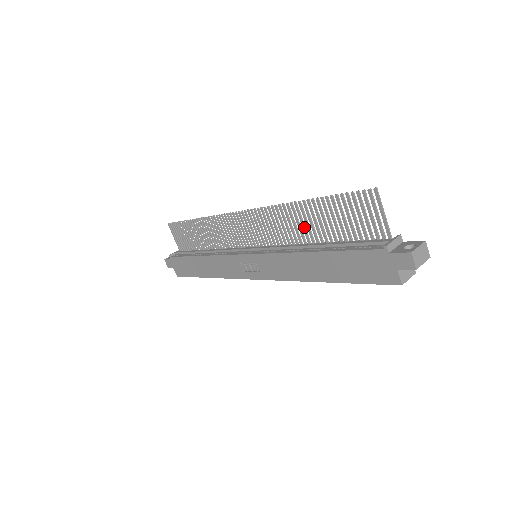
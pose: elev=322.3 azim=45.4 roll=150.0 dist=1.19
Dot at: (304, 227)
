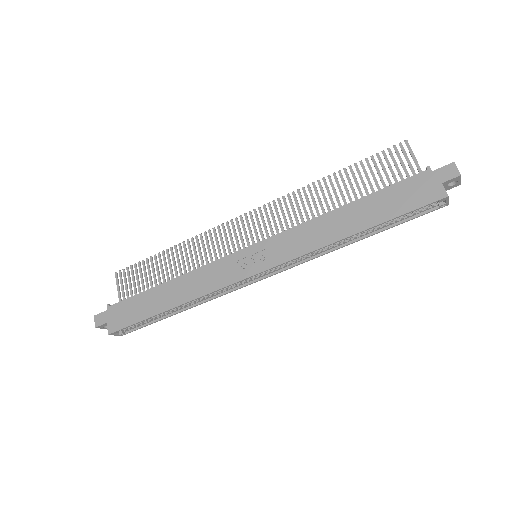
Dot at: (327, 201)
